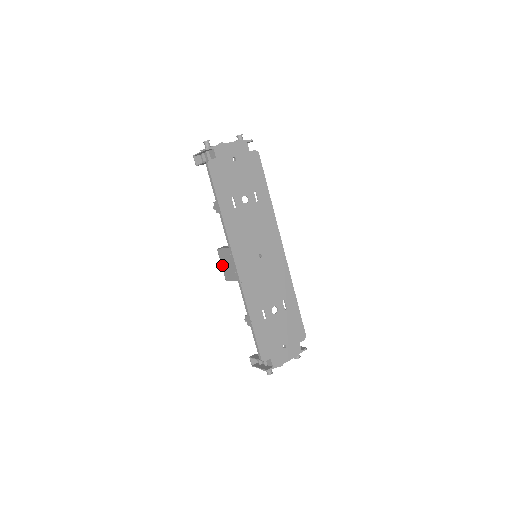
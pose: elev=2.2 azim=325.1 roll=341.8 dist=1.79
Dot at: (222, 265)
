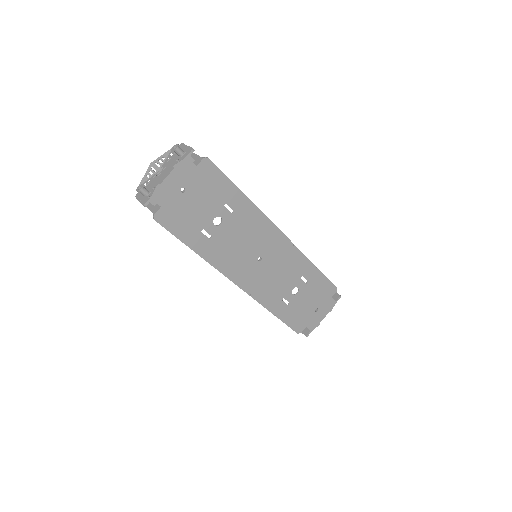
Dot at: occluded
